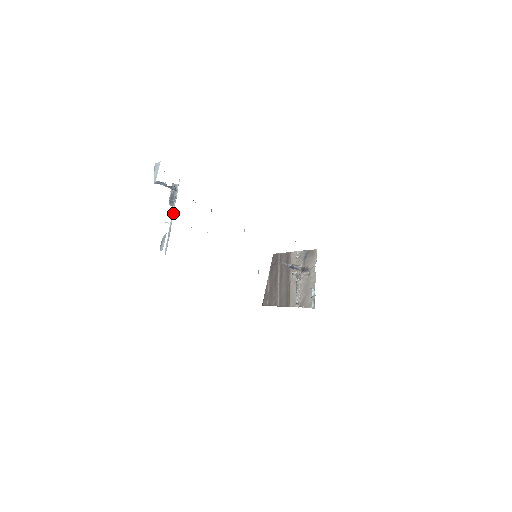
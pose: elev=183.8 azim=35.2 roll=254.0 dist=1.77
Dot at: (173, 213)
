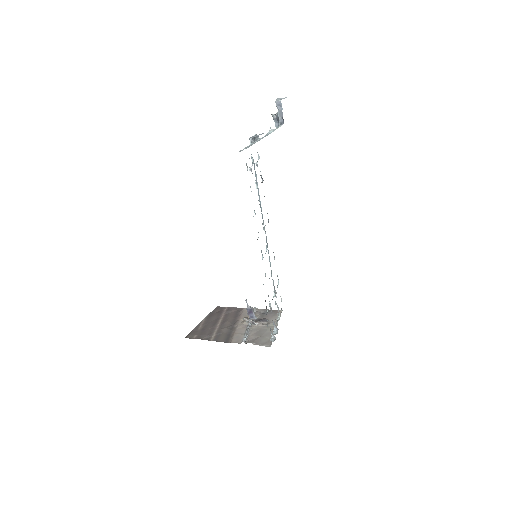
Dot at: occluded
